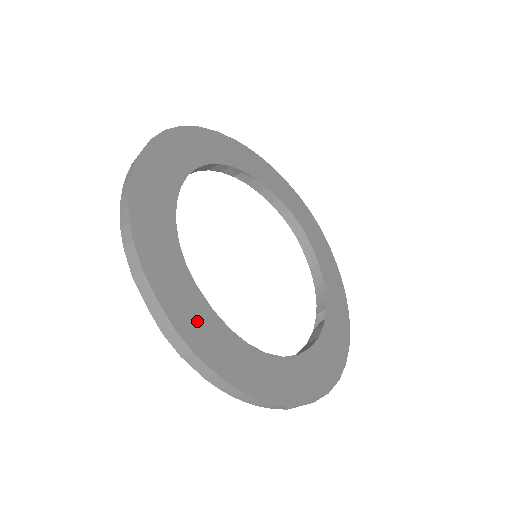
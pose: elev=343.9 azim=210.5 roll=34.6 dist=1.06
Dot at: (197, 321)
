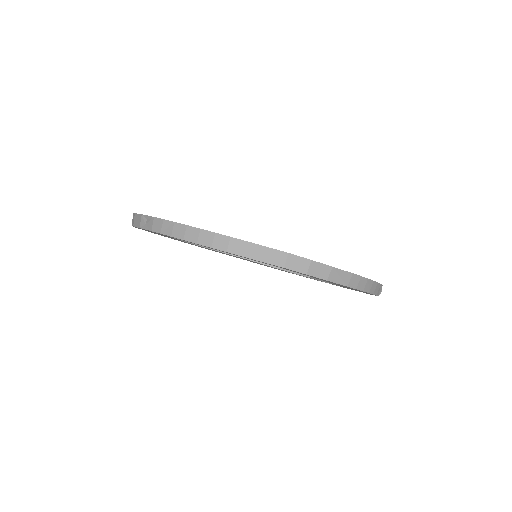
Dot at: occluded
